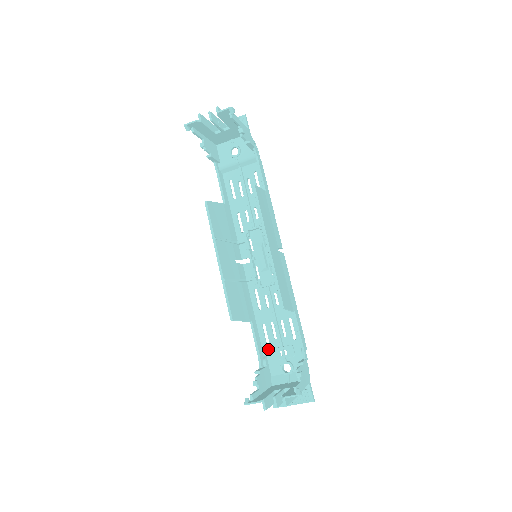
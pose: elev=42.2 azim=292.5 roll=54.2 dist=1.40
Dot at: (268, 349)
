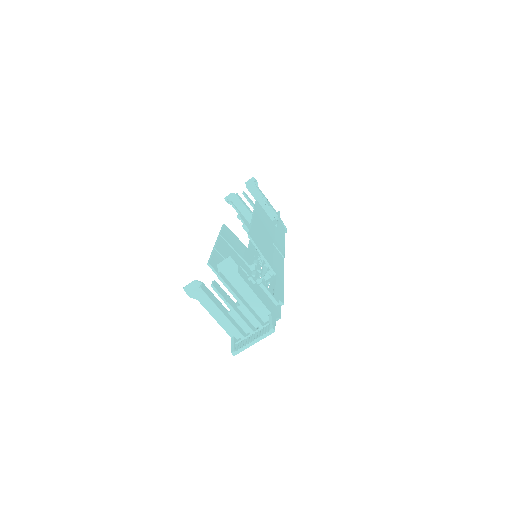
Dot at: occluded
